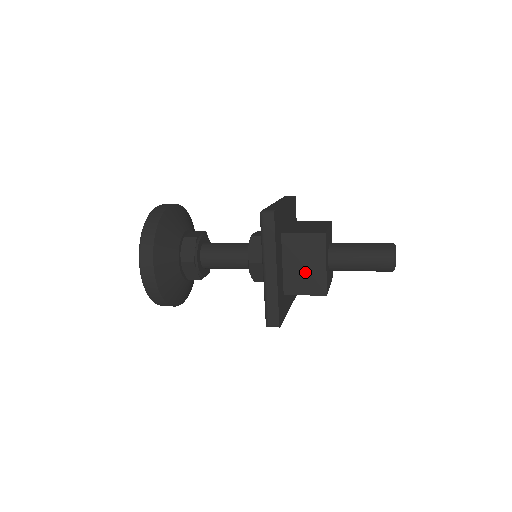
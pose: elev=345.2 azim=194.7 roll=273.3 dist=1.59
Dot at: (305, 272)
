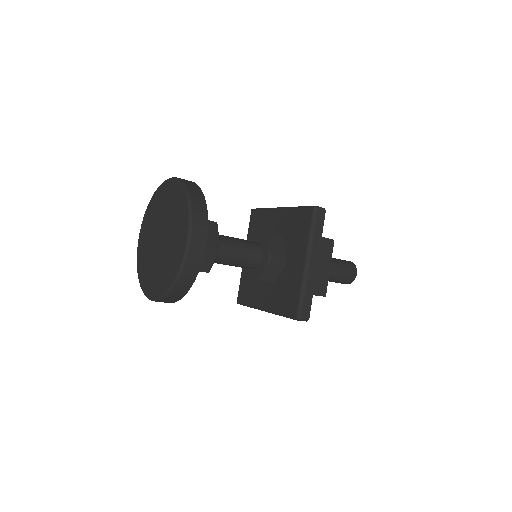
Dot at: occluded
